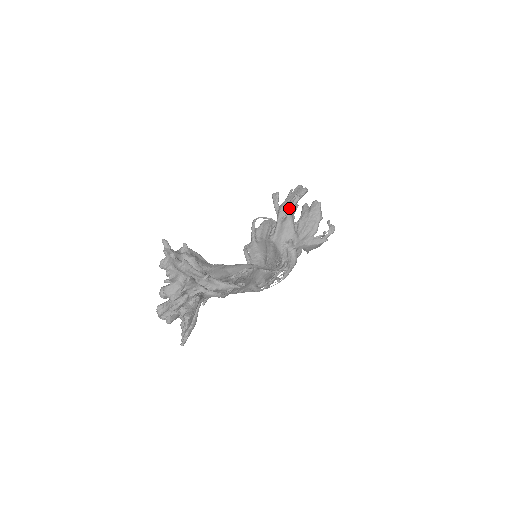
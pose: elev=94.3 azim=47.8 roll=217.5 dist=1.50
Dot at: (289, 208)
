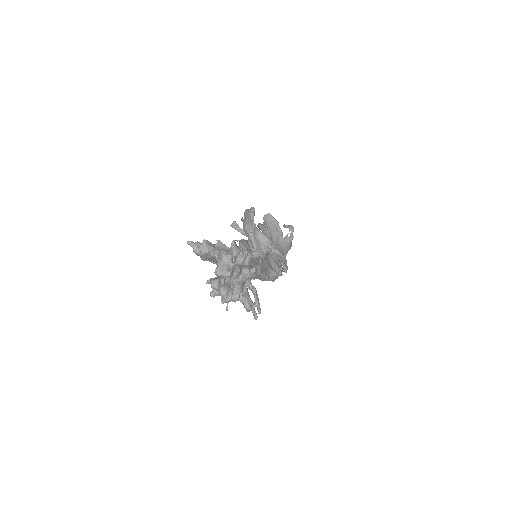
Dot at: (251, 223)
